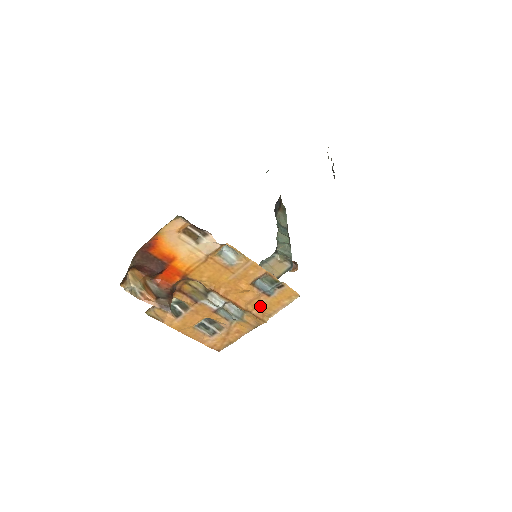
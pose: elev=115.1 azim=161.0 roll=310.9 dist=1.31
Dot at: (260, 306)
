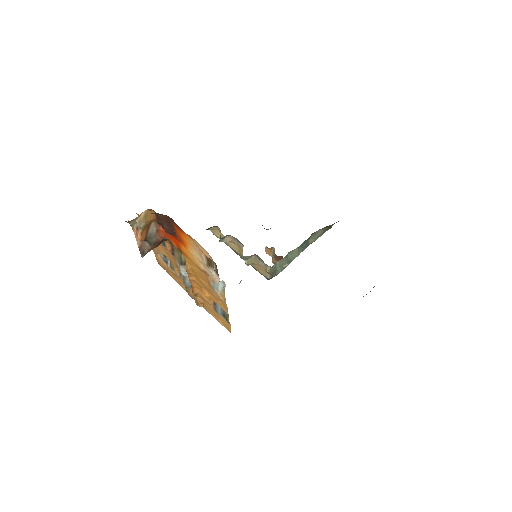
Dot at: (205, 302)
